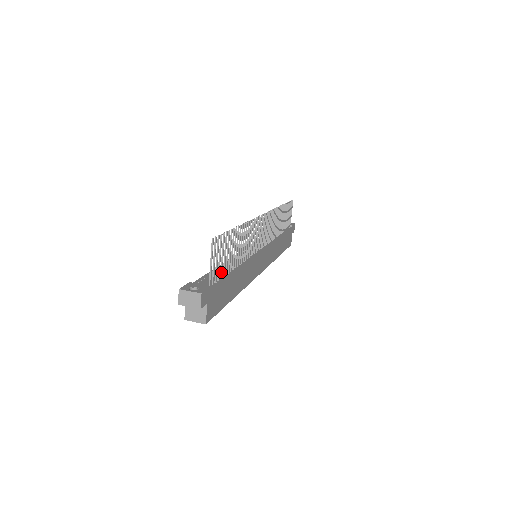
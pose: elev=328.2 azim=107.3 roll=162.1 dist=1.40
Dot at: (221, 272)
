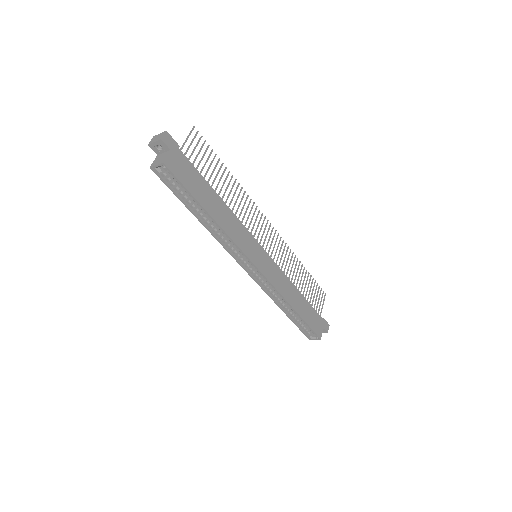
Dot at: (197, 166)
